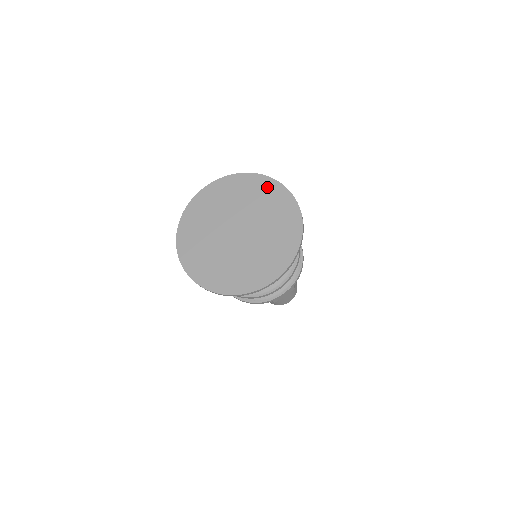
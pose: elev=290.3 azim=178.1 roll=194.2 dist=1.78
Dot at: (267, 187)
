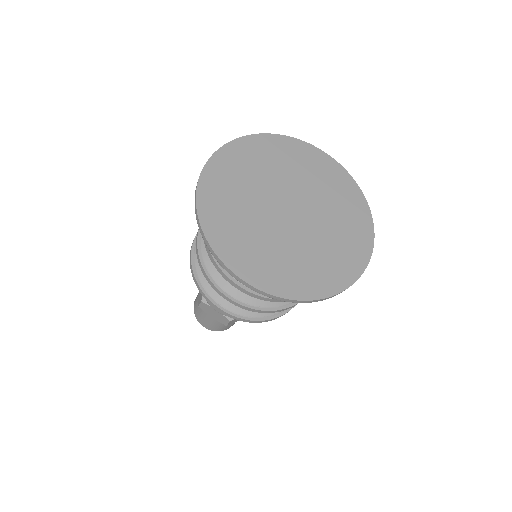
Dot at: (329, 168)
